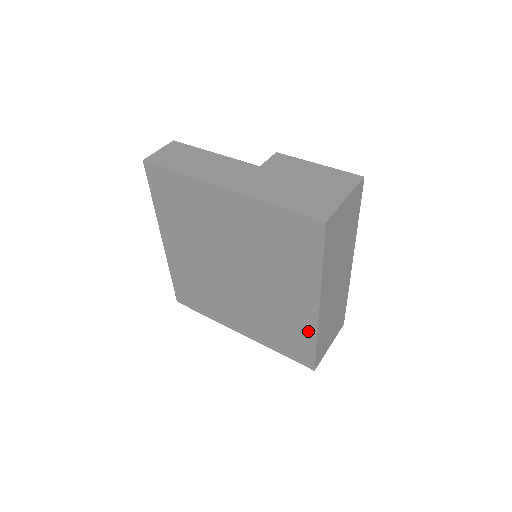
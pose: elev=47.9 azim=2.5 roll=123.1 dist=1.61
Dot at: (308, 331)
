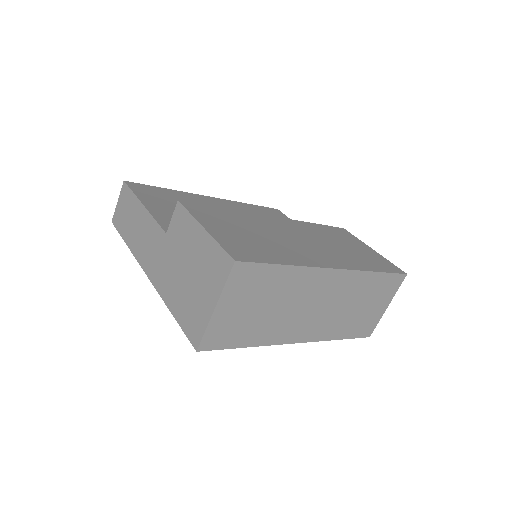
Dot at: occluded
